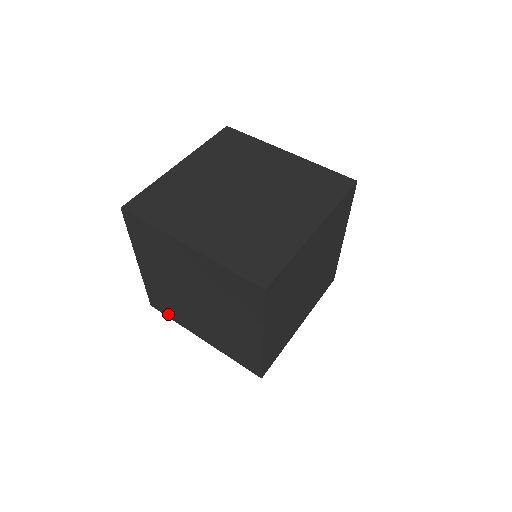
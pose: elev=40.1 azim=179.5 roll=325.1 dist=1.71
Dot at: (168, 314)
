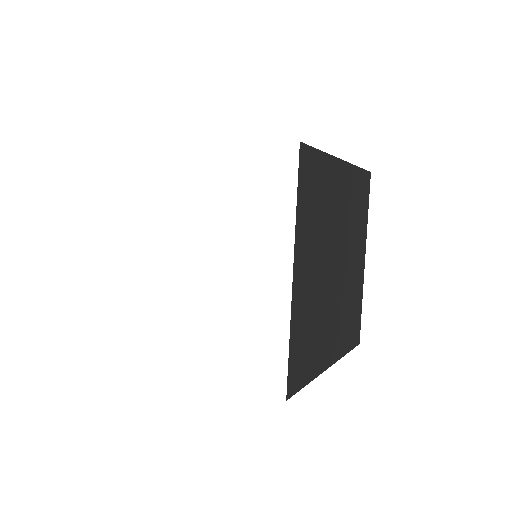
Dot at: occluded
